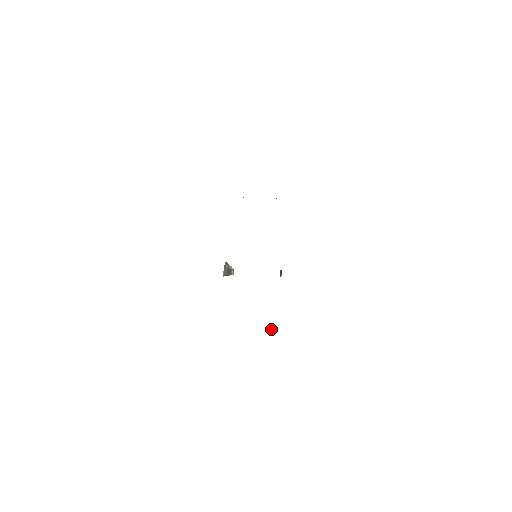
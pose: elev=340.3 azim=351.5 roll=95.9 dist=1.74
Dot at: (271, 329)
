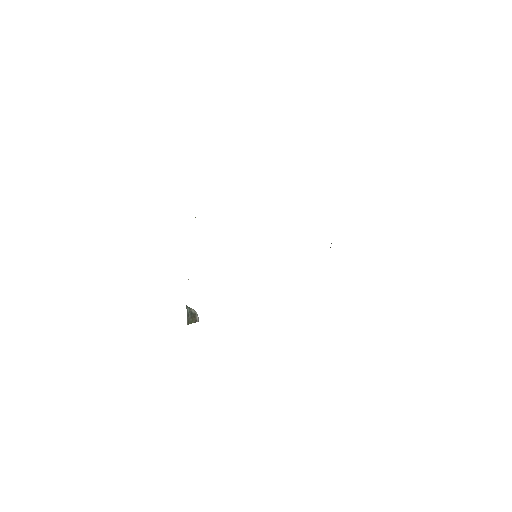
Dot at: occluded
